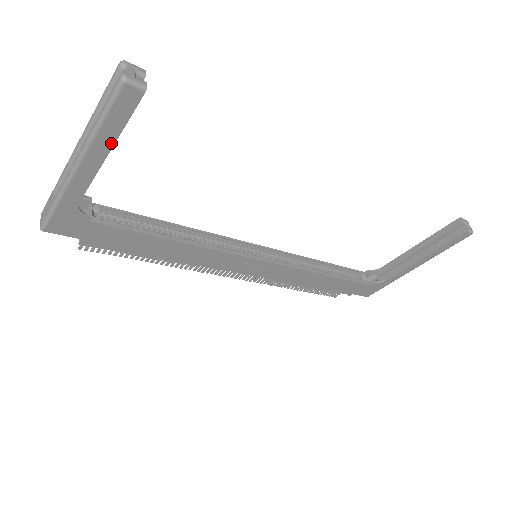
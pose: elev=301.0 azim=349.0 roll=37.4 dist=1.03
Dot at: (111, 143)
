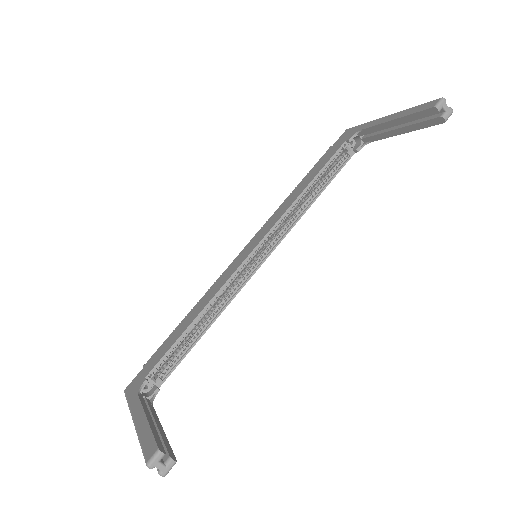
Dot at: occluded
